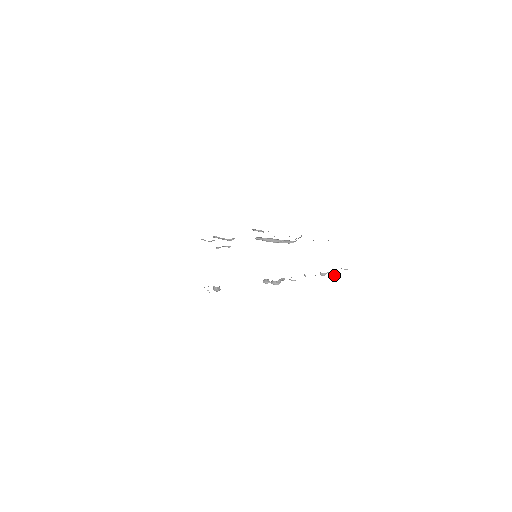
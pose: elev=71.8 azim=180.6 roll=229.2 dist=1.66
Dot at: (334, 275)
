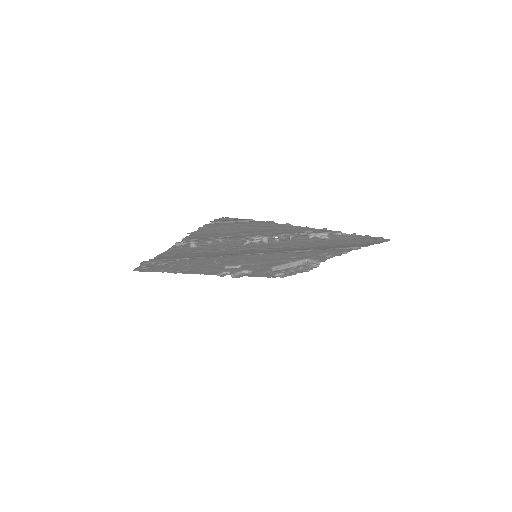
Dot at: (324, 237)
